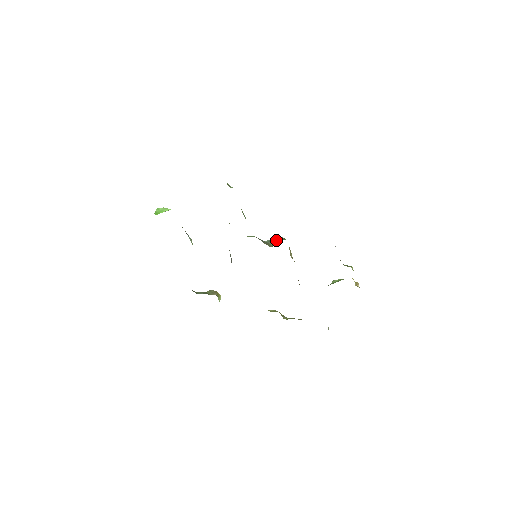
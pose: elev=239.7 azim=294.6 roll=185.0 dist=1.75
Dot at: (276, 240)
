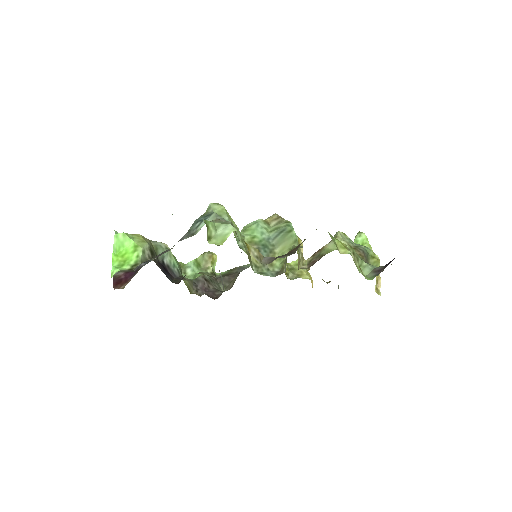
Dot at: (284, 240)
